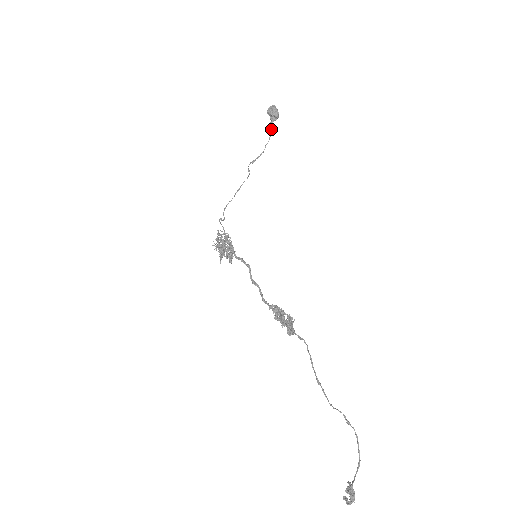
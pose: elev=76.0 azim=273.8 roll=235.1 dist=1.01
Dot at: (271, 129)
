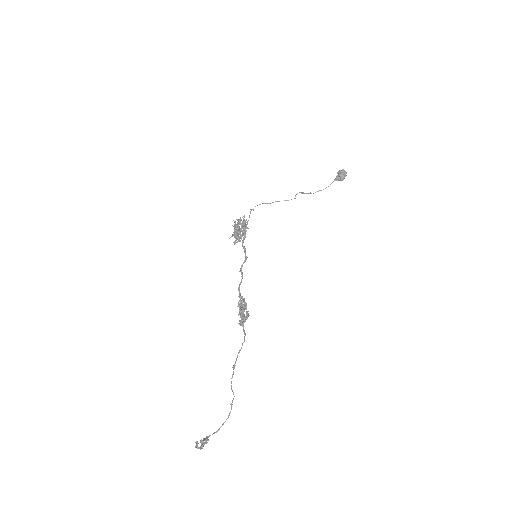
Dot at: occluded
